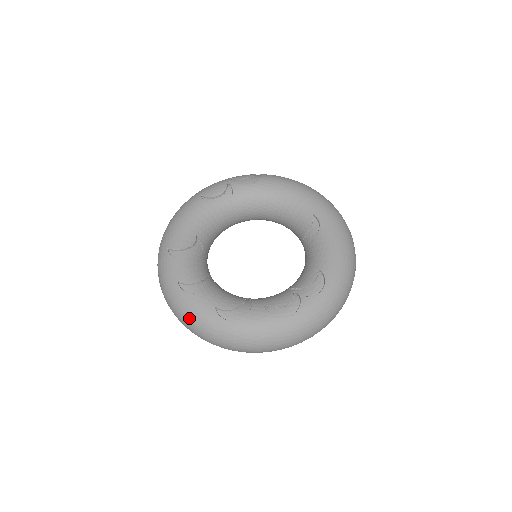
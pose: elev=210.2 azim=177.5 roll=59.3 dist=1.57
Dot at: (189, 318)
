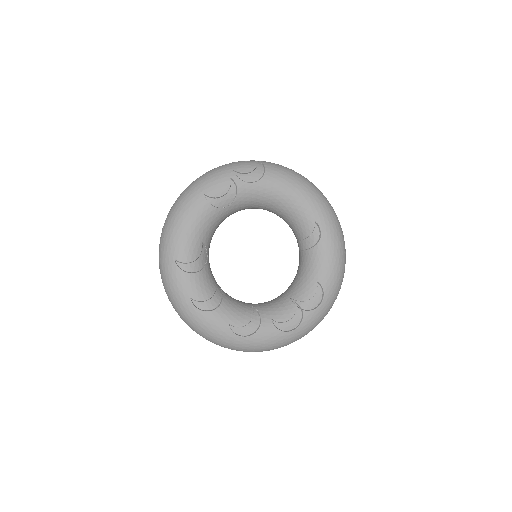
Dot at: (203, 331)
